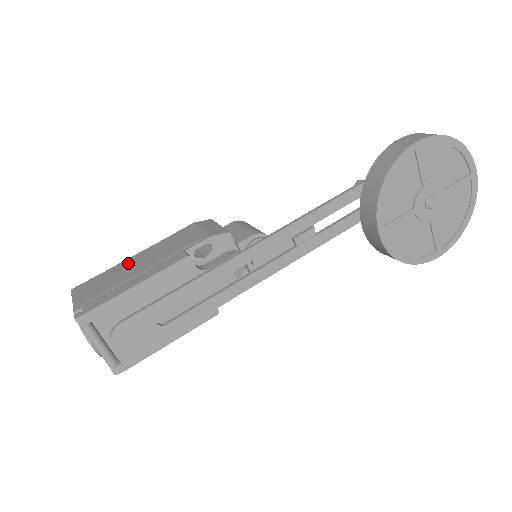
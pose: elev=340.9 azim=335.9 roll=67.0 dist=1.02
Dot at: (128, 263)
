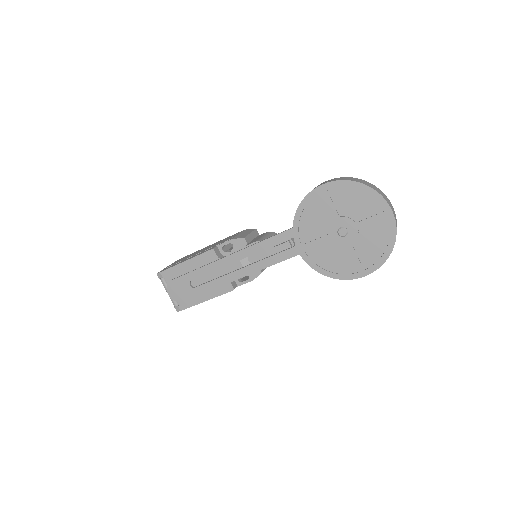
Dot at: occluded
